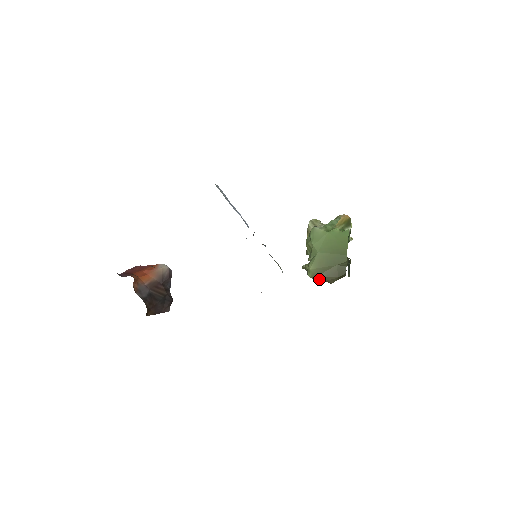
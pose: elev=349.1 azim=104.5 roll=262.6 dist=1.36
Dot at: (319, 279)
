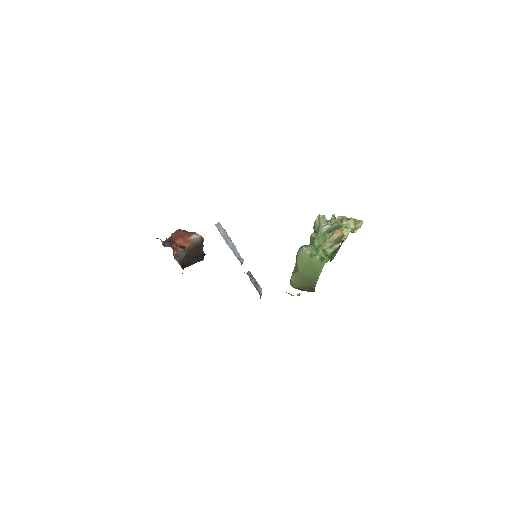
Dot at: (296, 288)
